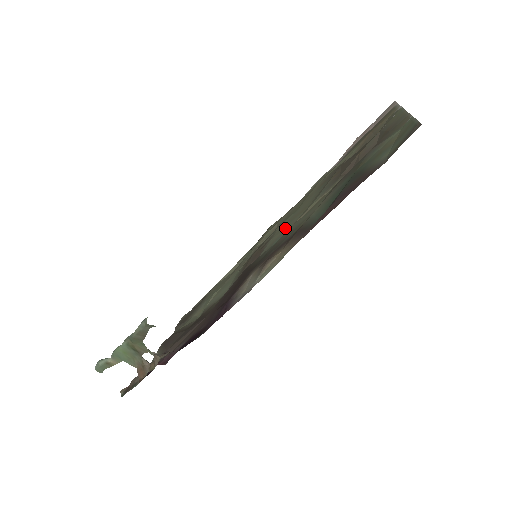
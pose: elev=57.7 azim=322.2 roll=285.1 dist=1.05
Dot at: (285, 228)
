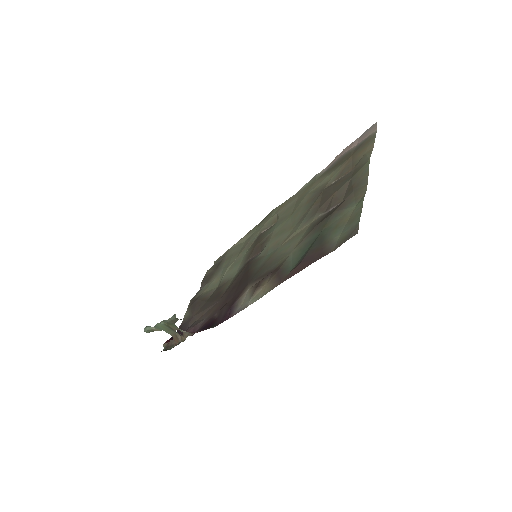
Dot at: (277, 240)
